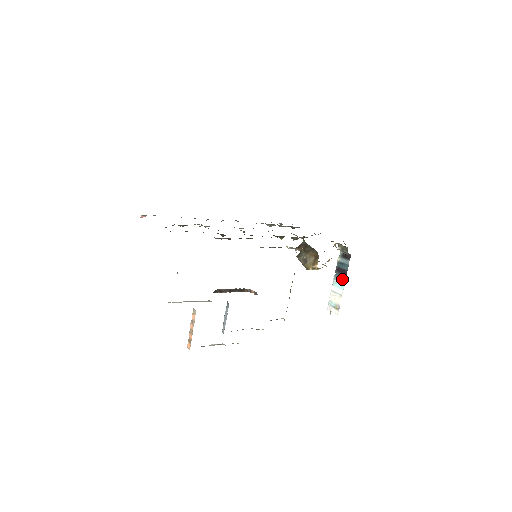
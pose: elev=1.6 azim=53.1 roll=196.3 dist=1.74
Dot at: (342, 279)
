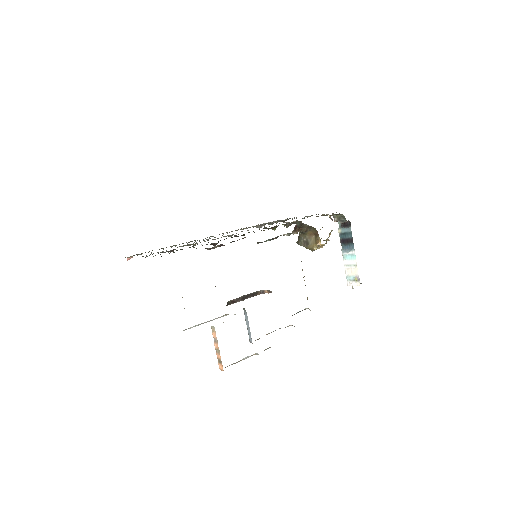
Dot at: (350, 249)
